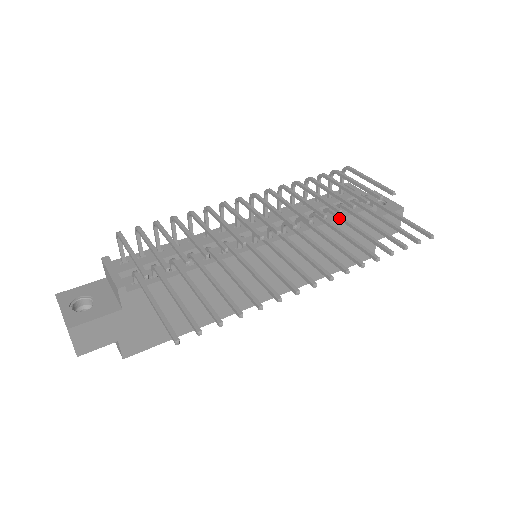
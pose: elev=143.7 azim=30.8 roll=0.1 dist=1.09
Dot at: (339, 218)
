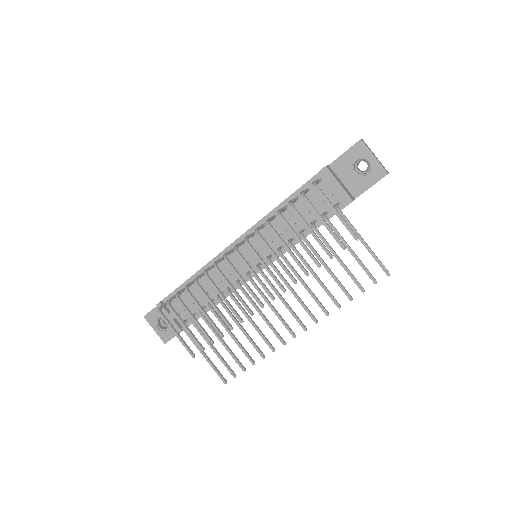
Dot at: (312, 251)
